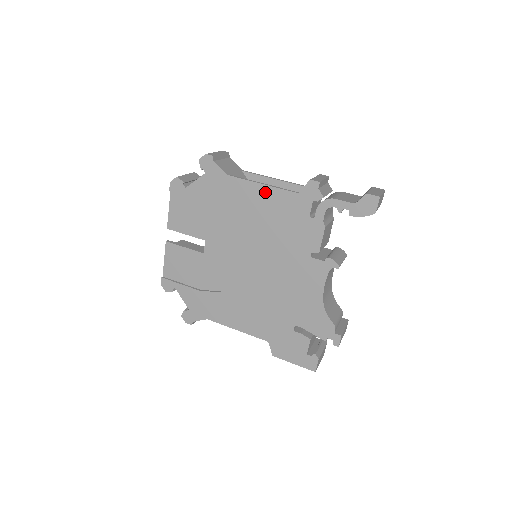
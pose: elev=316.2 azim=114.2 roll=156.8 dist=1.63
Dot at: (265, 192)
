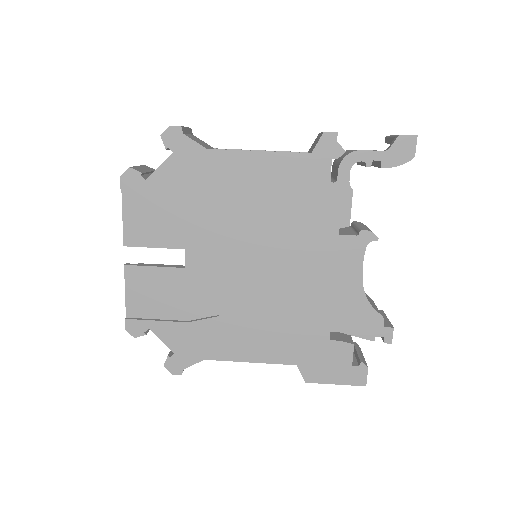
Dot at: (264, 161)
